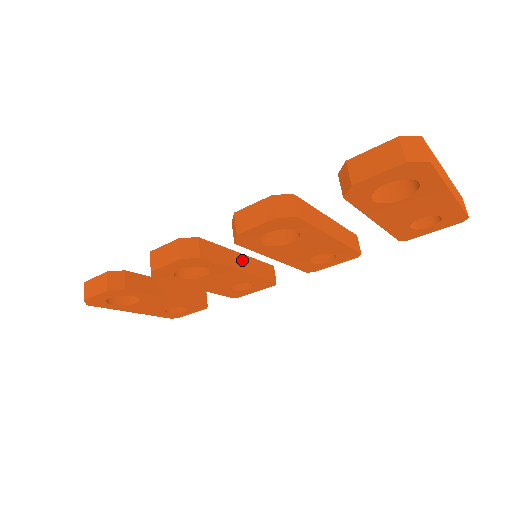
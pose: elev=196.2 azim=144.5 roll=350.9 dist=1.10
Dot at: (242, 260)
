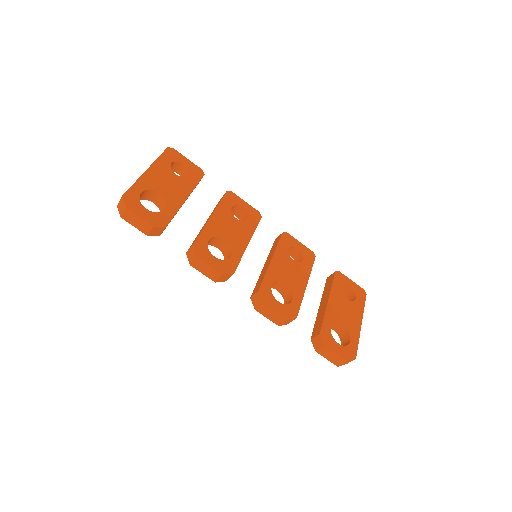
Dot at: occluded
